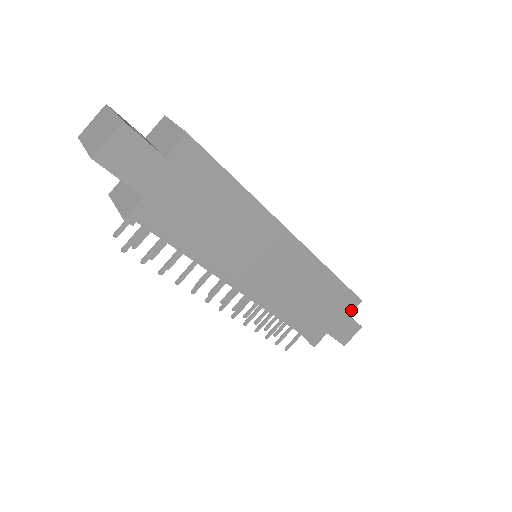
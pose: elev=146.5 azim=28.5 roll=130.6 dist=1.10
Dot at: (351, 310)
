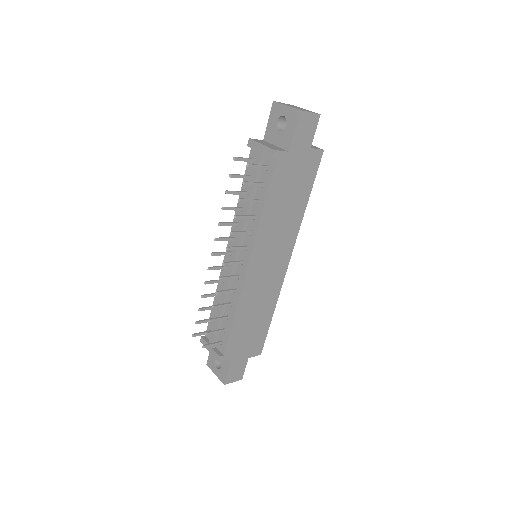
Dot at: (252, 355)
